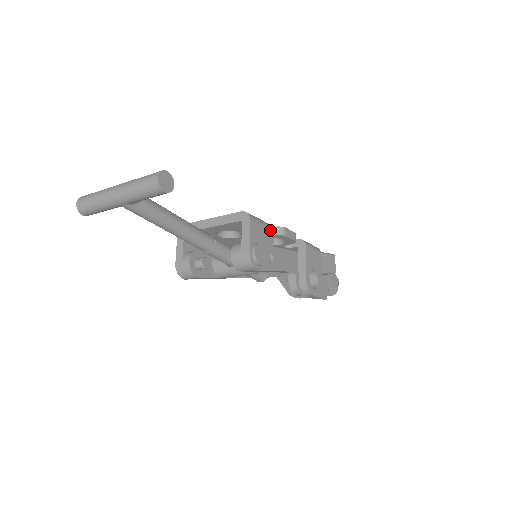
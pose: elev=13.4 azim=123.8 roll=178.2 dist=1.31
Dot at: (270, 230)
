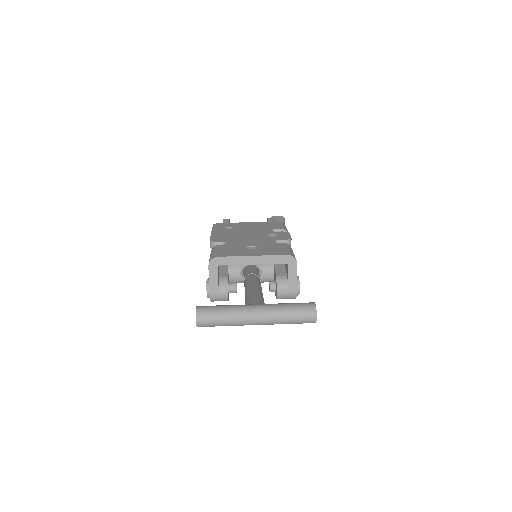
Dot at: occluded
